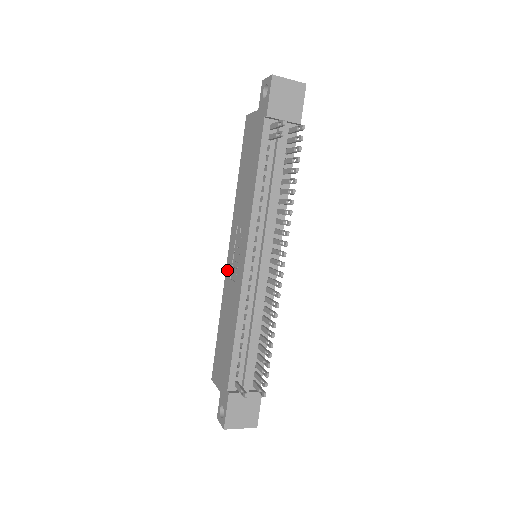
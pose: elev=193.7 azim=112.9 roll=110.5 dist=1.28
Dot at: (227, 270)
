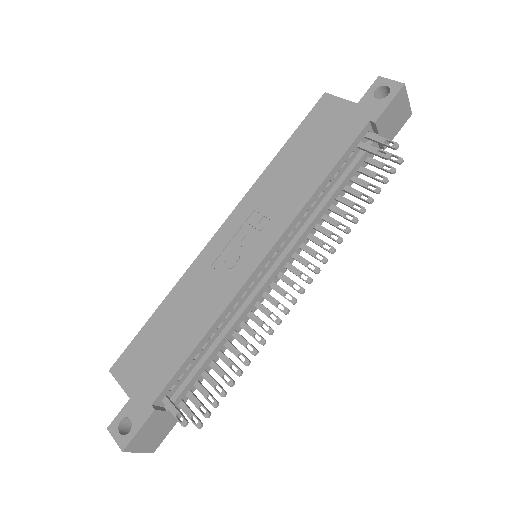
Dot at: (207, 251)
